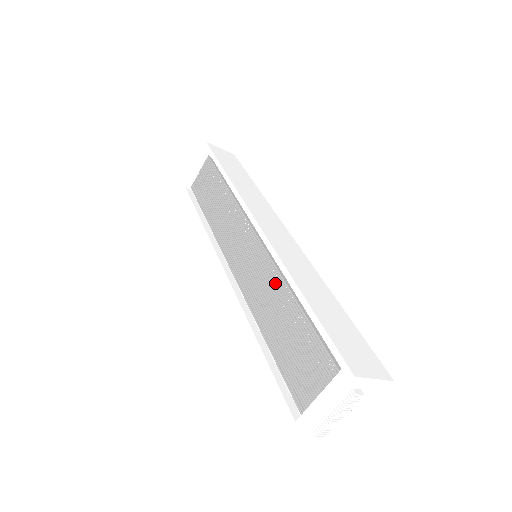
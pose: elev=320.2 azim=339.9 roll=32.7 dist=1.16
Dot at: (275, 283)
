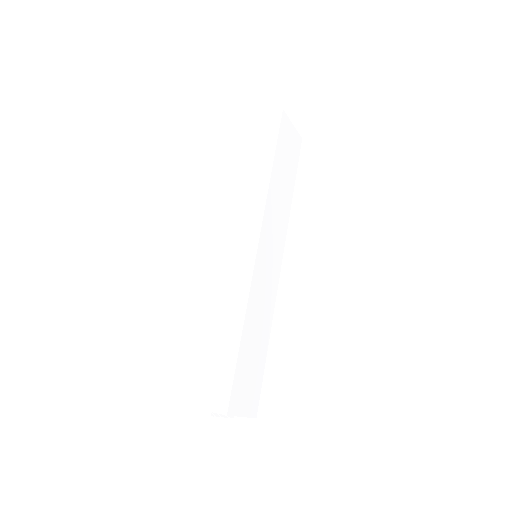
Dot at: occluded
